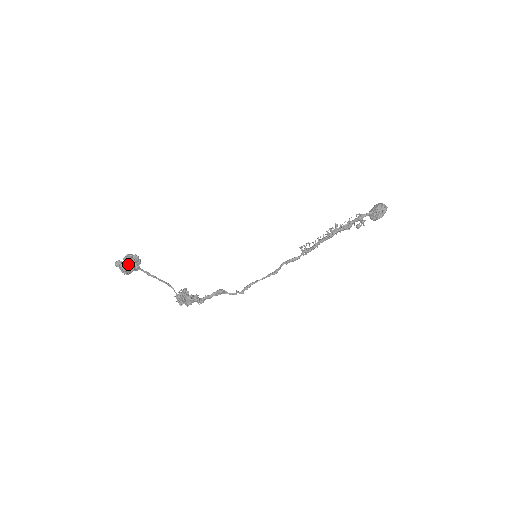
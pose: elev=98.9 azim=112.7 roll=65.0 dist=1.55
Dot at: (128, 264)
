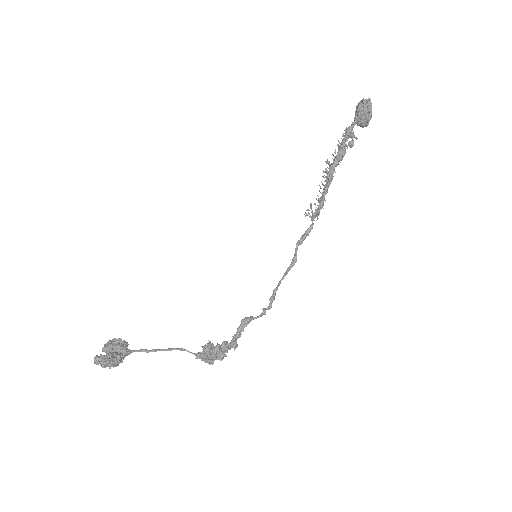
Dot at: (107, 354)
